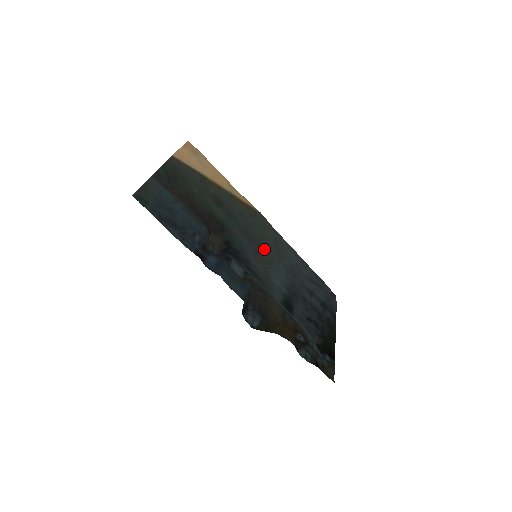
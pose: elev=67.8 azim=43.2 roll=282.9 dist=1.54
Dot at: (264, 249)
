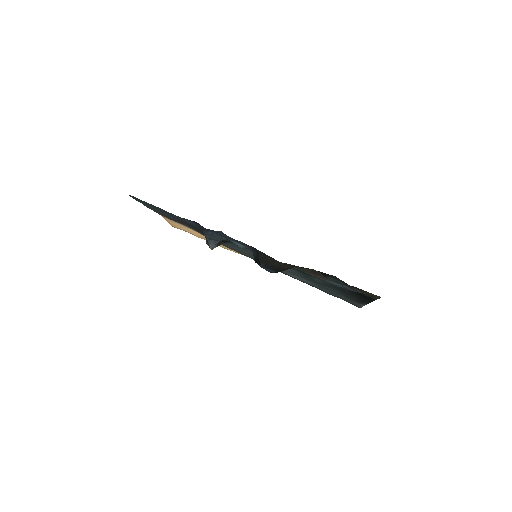
Dot at: occluded
